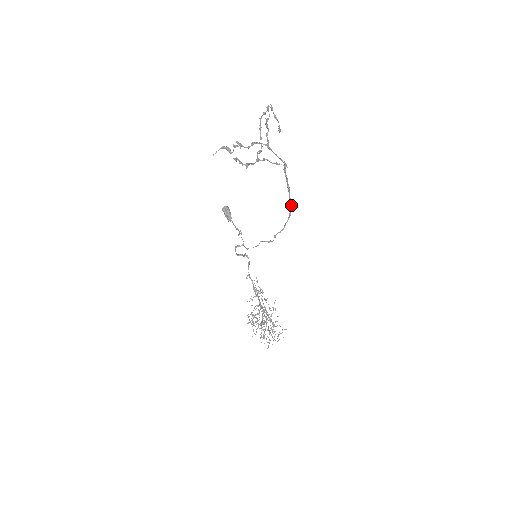
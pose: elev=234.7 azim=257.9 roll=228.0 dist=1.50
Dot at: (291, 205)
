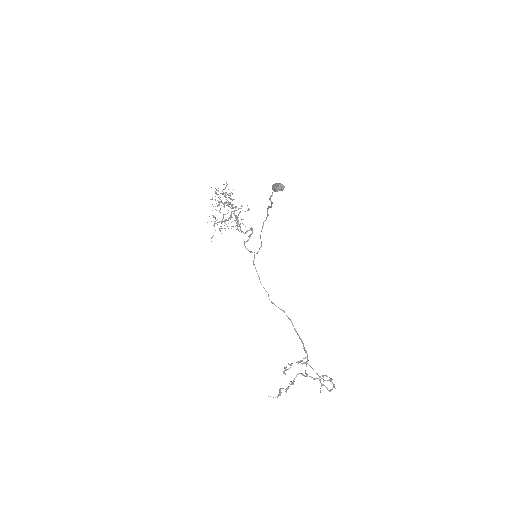
Dot at: (294, 328)
